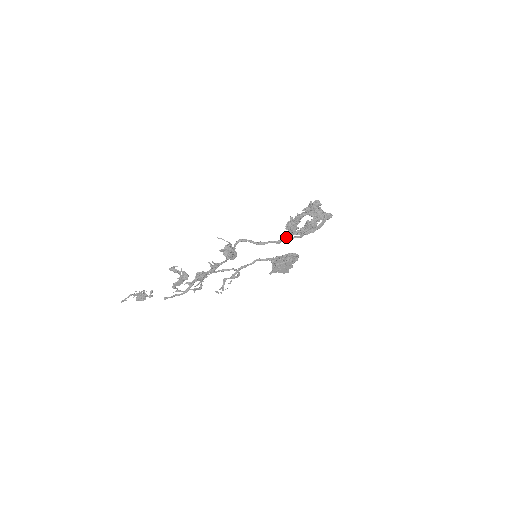
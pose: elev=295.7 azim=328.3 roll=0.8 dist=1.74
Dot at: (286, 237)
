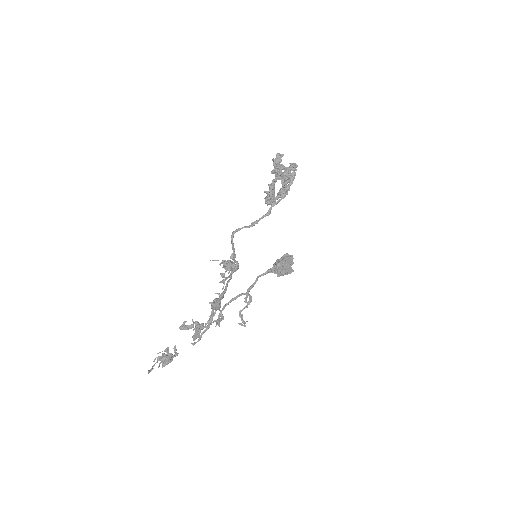
Dot at: occluded
